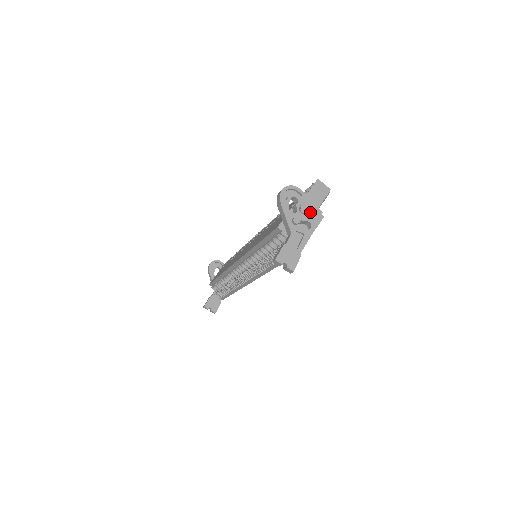
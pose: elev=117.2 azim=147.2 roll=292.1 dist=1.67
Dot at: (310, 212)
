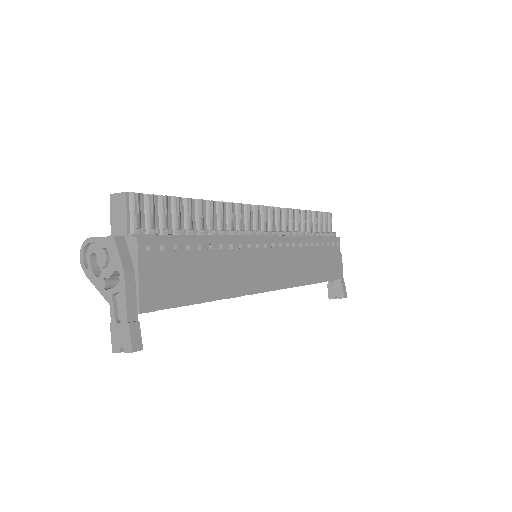
Dot at: (110, 257)
